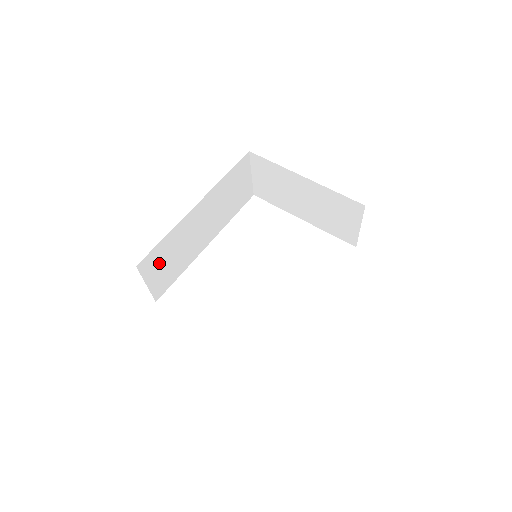
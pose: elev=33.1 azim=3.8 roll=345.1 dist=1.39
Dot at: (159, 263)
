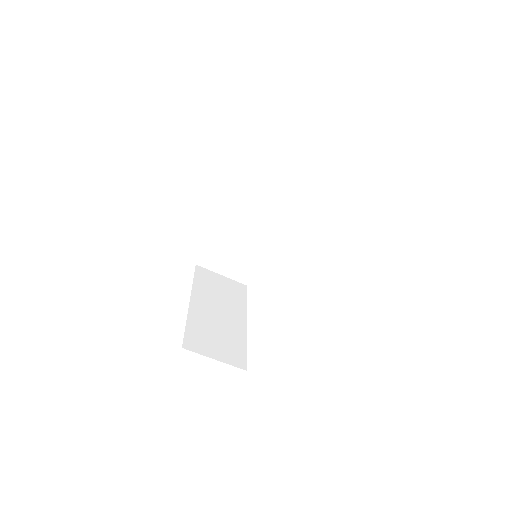
Dot at: (222, 259)
